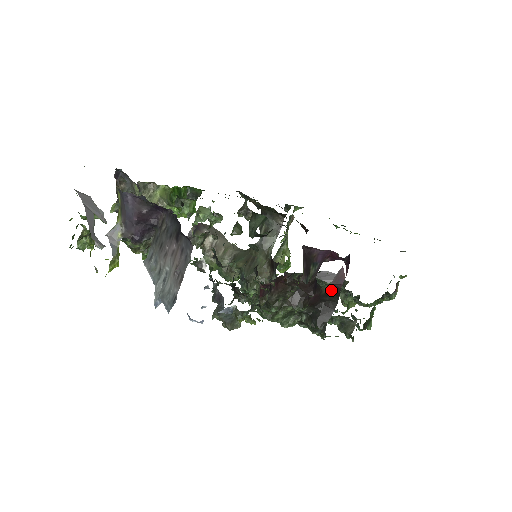
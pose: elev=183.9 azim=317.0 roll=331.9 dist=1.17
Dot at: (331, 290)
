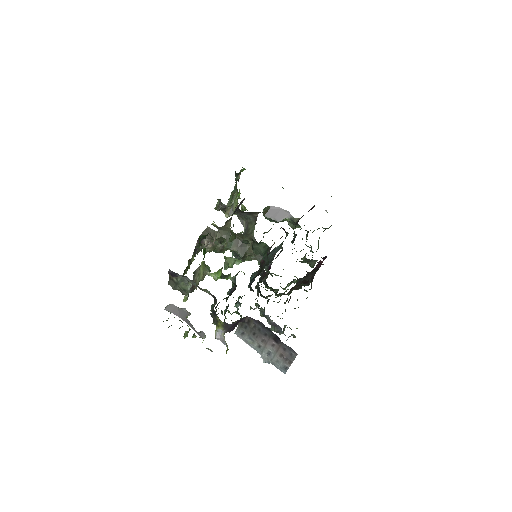
Dot at: (314, 270)
